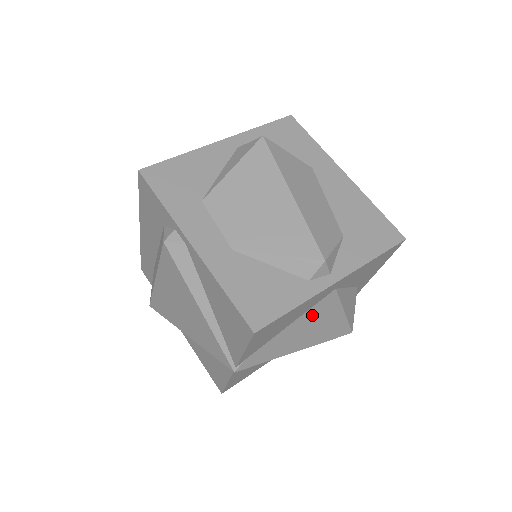
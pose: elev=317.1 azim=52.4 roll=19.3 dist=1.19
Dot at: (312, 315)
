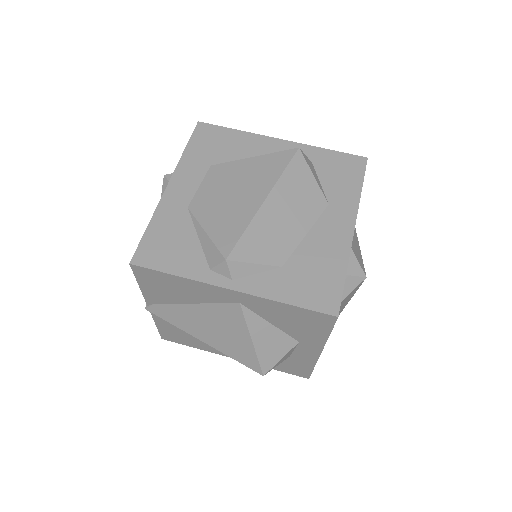
Dot at: (216, 313)
